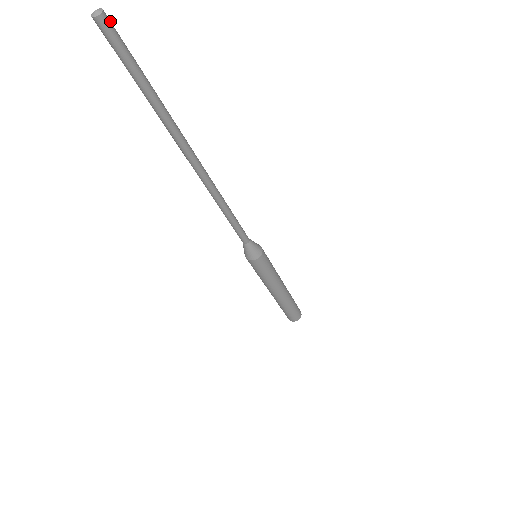
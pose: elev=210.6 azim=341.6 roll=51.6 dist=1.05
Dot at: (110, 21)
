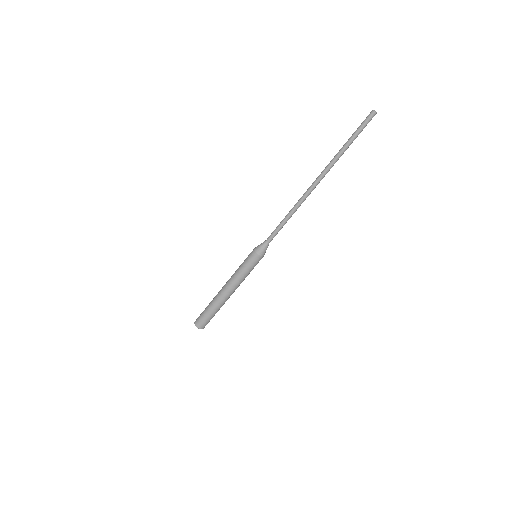
Dot at: occluded
